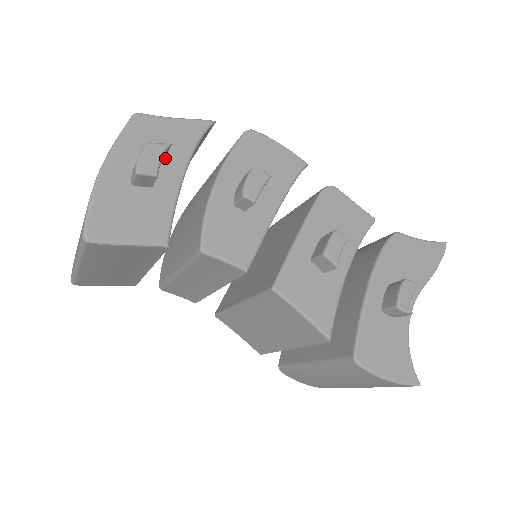
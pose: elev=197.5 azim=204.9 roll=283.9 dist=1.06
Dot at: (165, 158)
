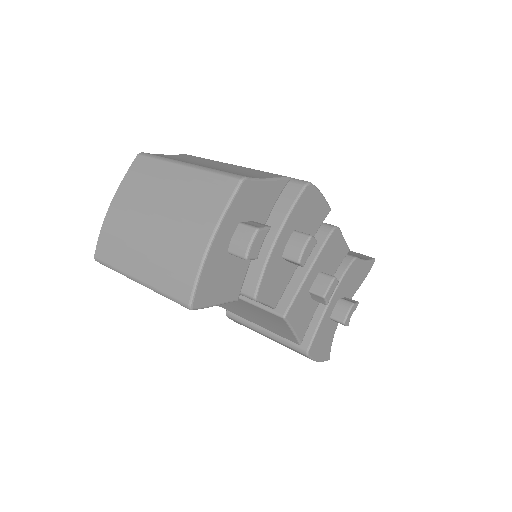
Dot at: (253, 222)
